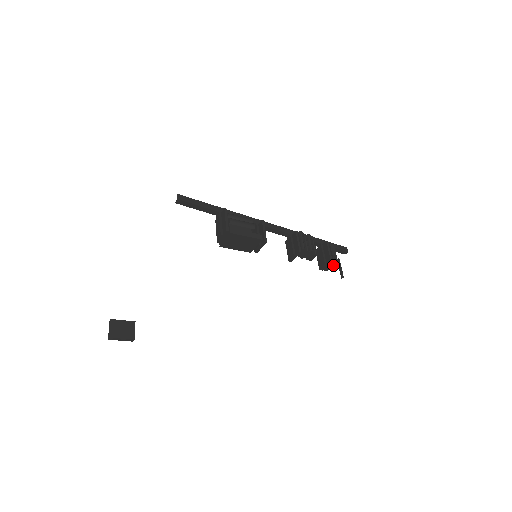
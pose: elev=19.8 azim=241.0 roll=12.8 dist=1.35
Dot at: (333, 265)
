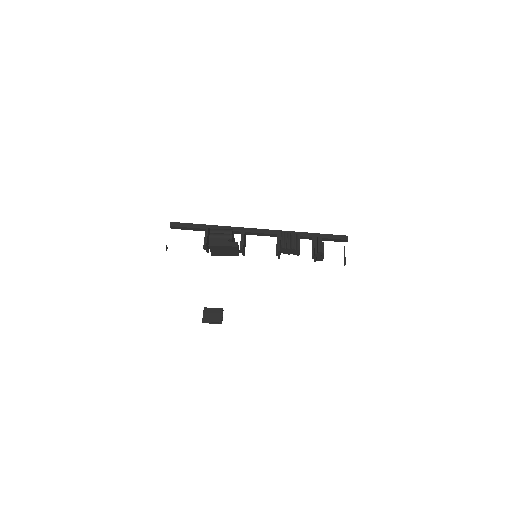
Dot at: (323, 256)
